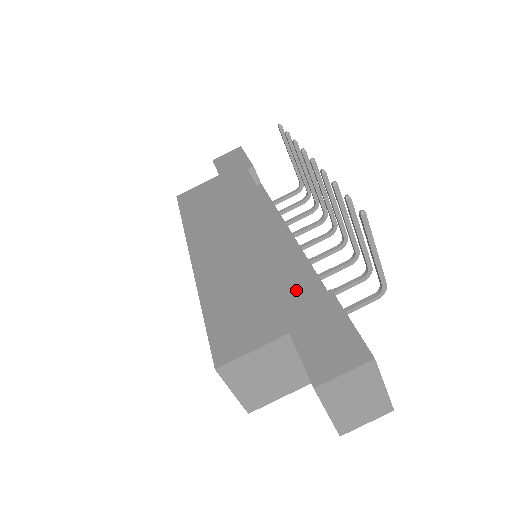
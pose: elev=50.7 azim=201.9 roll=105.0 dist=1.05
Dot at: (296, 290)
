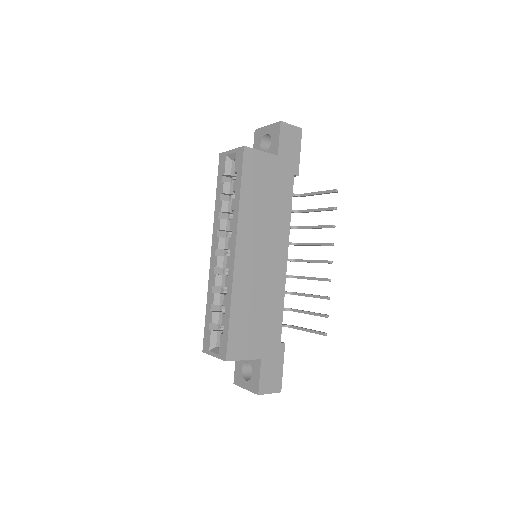
Dot at: (274, 332)
